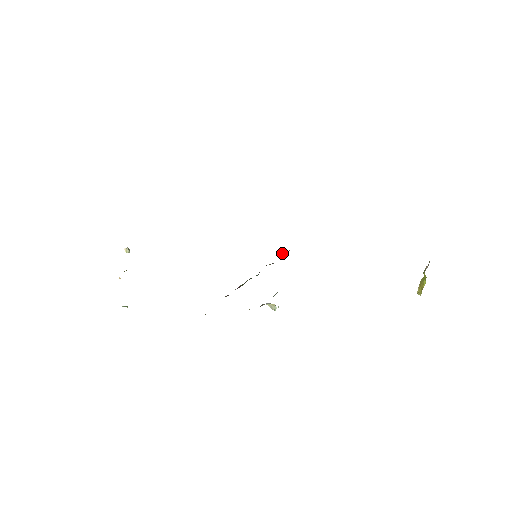
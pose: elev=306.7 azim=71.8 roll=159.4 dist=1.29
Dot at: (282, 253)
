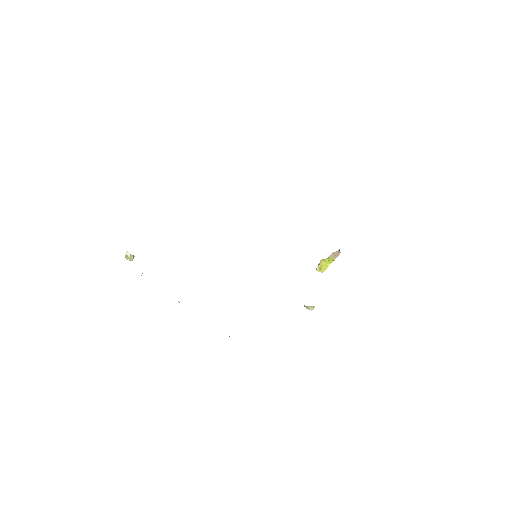
Dot at: occluded
